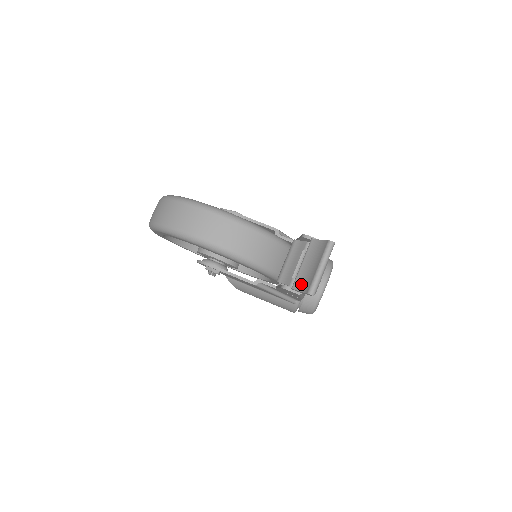
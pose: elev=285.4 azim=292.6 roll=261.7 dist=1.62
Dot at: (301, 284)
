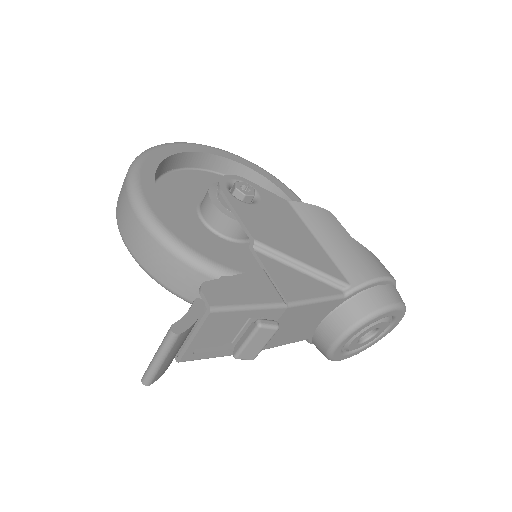
Dot at: occluded
